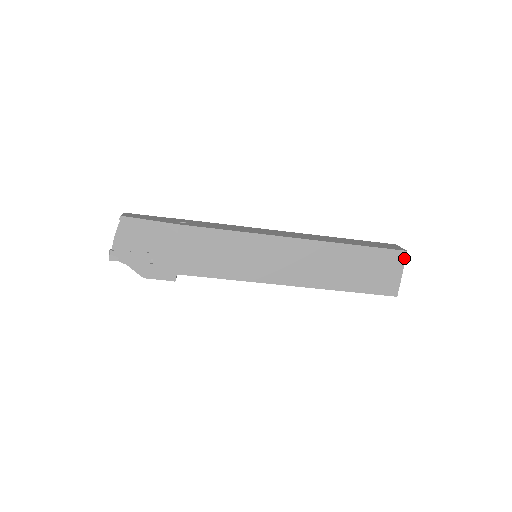
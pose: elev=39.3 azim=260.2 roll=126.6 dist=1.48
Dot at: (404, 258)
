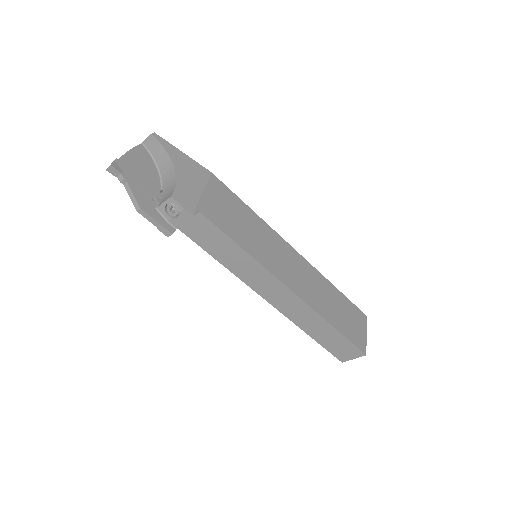
Dot at: (366, 321)
